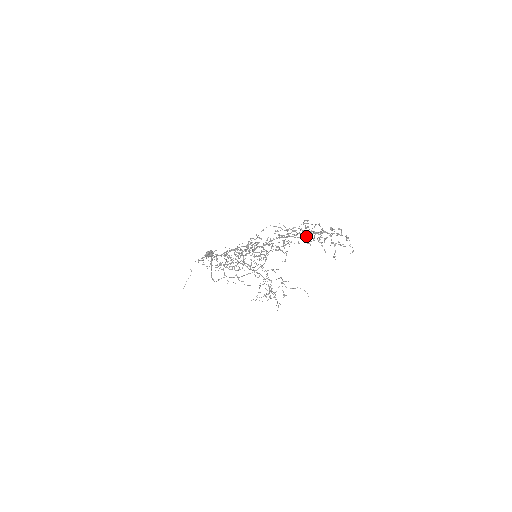
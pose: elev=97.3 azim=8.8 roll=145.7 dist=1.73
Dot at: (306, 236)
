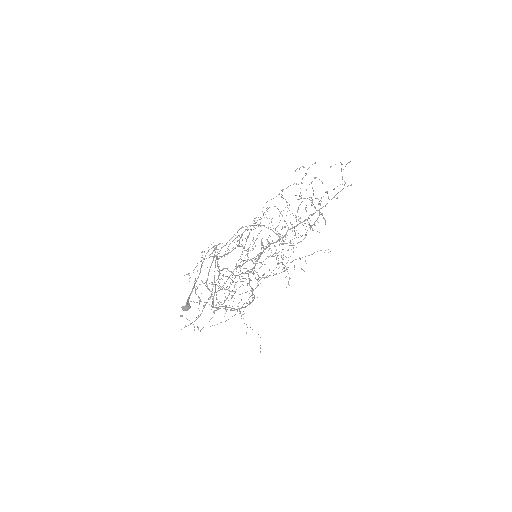
Dot at: (299, 221)
